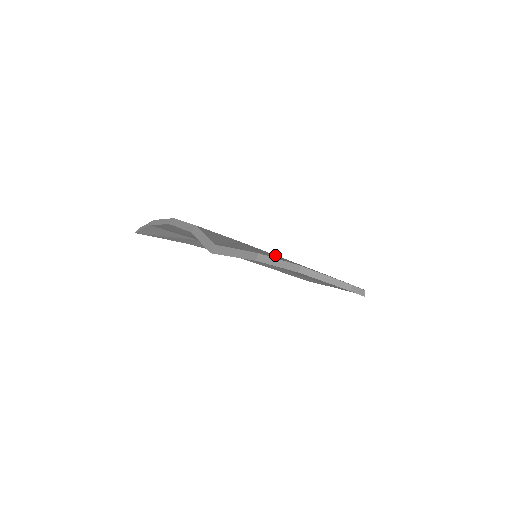
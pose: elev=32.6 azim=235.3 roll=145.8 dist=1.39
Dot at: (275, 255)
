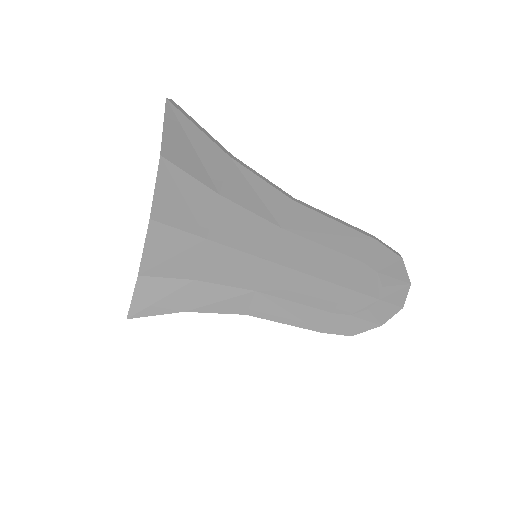
Dot at: occluded
